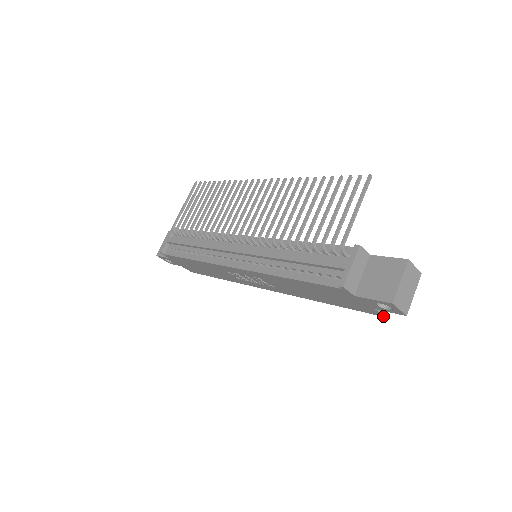
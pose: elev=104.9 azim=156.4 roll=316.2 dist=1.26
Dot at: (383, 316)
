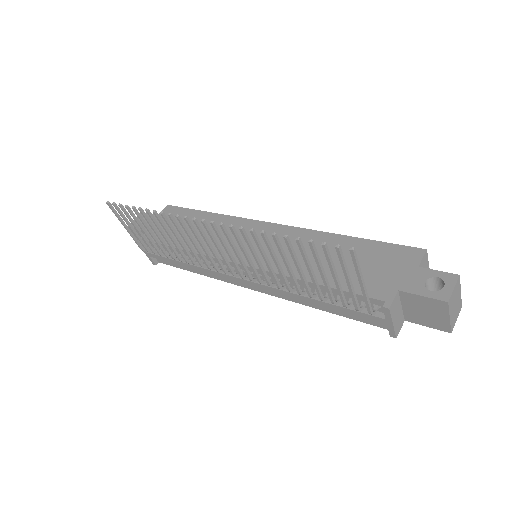
Dot at: occluded
